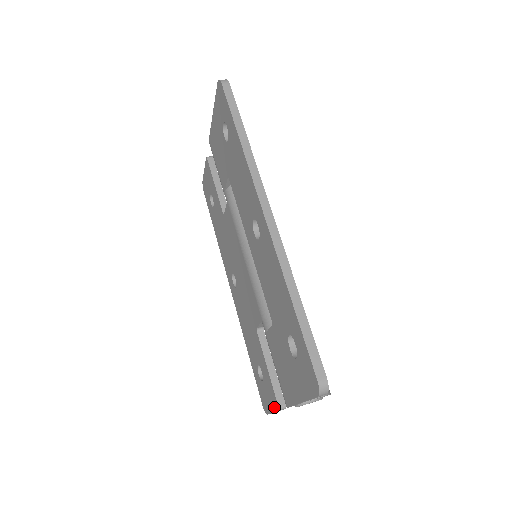
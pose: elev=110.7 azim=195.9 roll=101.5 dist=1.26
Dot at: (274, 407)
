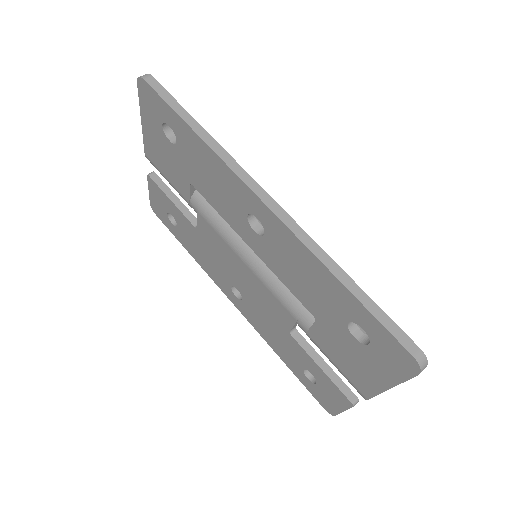
Dot at: (344, 405)
